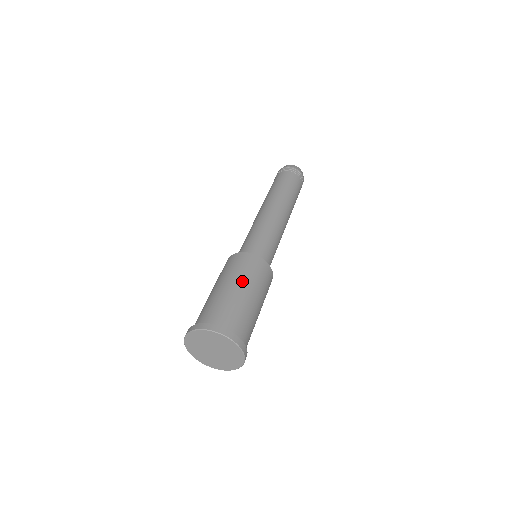
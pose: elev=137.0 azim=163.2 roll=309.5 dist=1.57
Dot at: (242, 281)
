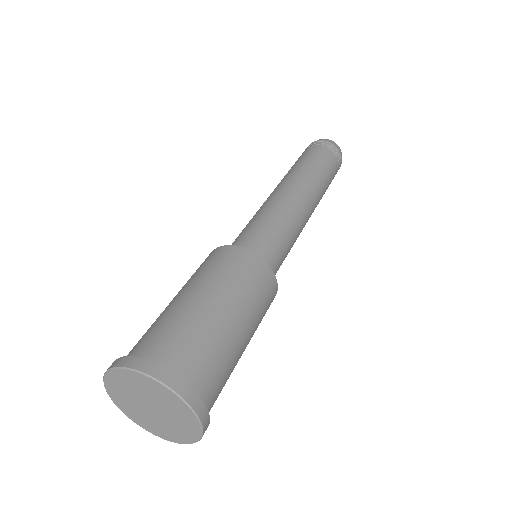
Dot at: (250, 318)
